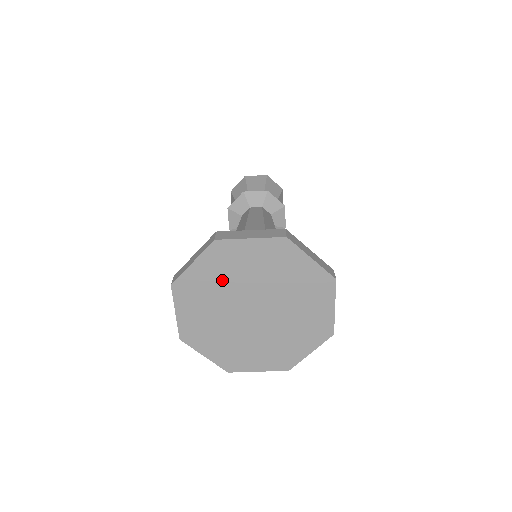
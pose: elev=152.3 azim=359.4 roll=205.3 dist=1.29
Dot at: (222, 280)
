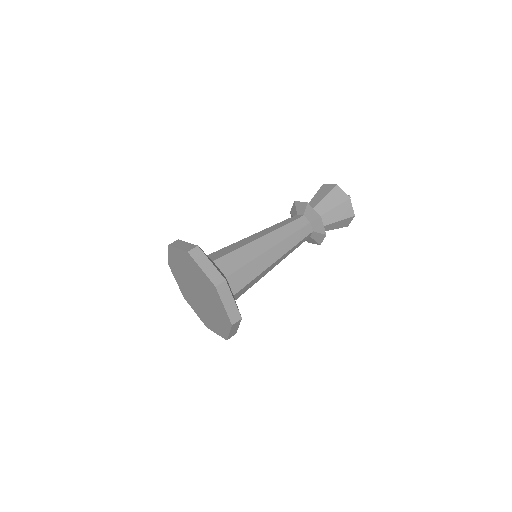
Dot at: (181, 269)
